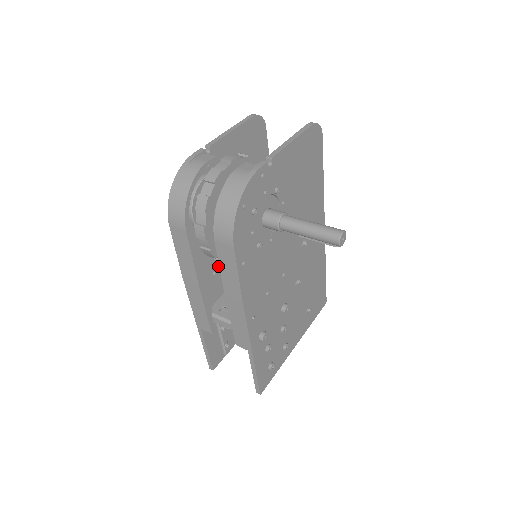
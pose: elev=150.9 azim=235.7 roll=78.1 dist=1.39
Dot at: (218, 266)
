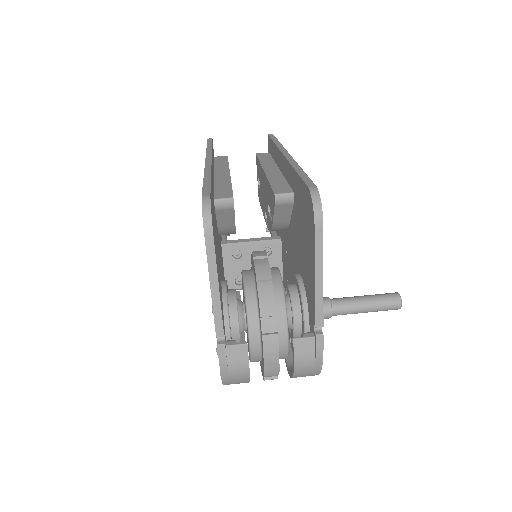
Dot at: occluded
